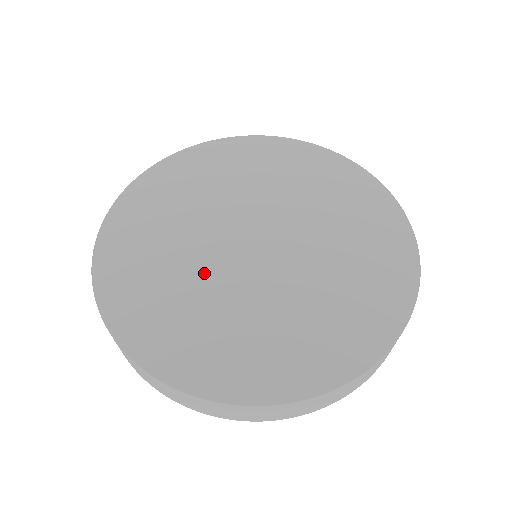
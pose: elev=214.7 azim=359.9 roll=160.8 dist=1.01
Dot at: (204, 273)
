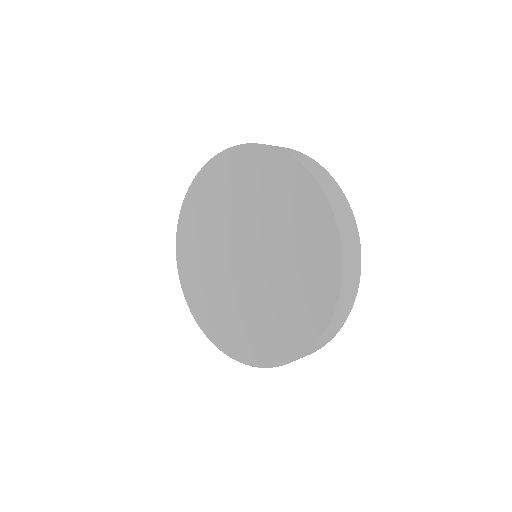
Dot at: (218, 240)
